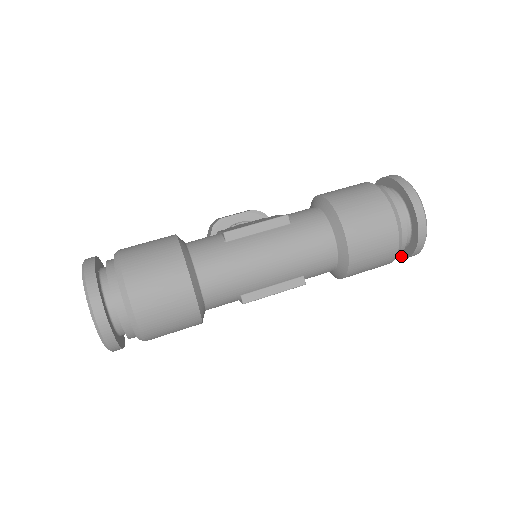
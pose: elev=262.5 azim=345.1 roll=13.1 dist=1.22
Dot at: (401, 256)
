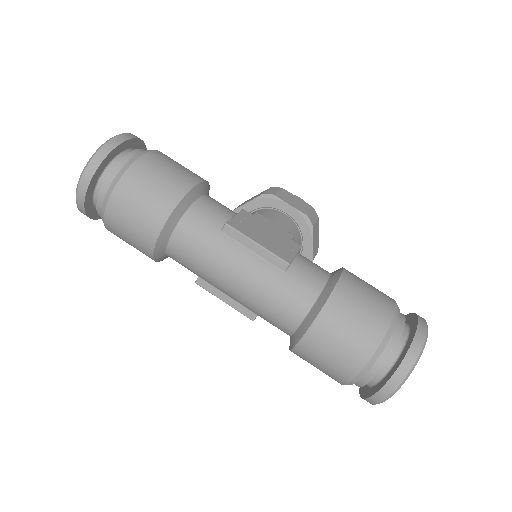
Dot at: occluded
